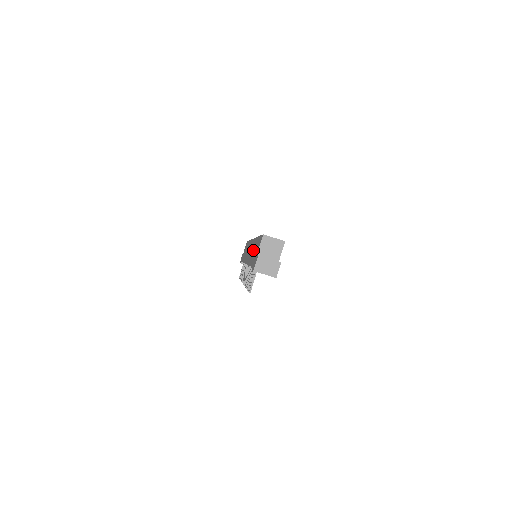
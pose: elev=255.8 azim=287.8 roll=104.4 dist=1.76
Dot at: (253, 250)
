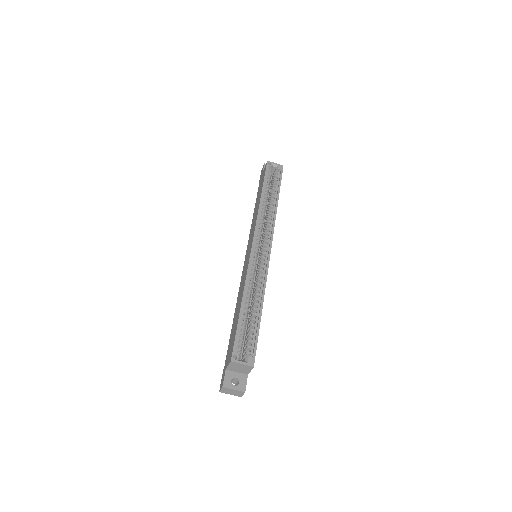
Dot at: (237, 308)
